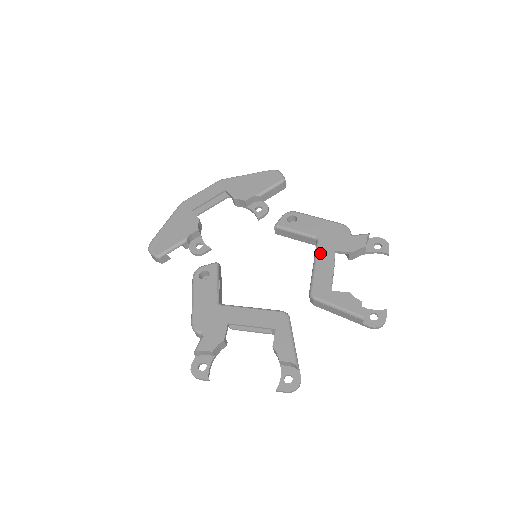
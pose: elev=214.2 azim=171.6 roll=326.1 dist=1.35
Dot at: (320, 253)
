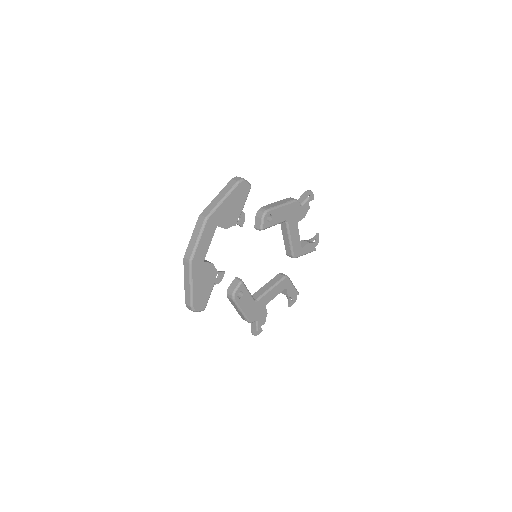
Dot at: (291, 231)
